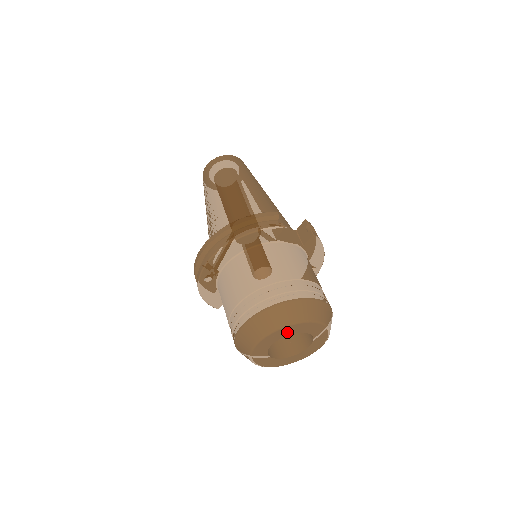
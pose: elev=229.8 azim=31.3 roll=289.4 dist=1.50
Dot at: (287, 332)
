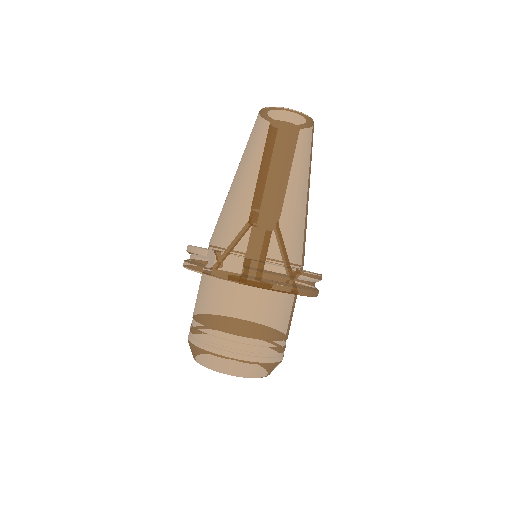
Dot at: occluded
